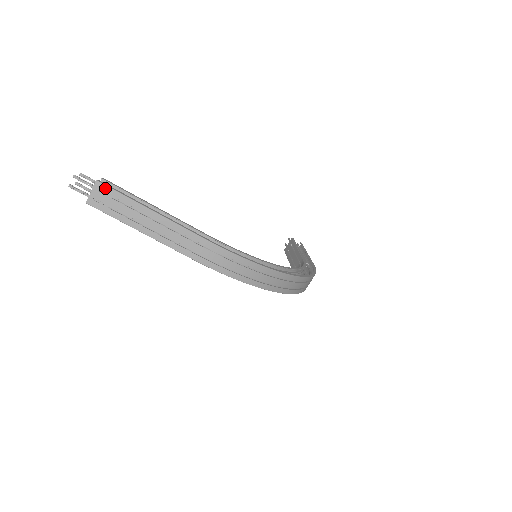
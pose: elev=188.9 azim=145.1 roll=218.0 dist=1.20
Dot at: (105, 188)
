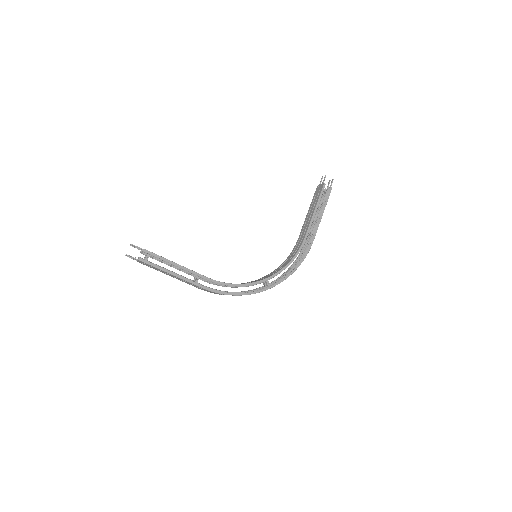
Dot at: (144, 263)
